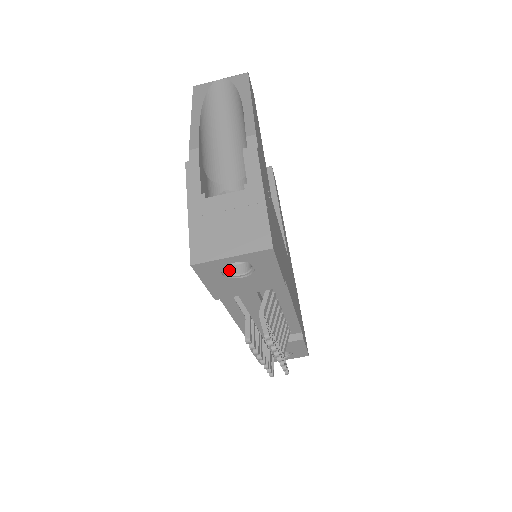
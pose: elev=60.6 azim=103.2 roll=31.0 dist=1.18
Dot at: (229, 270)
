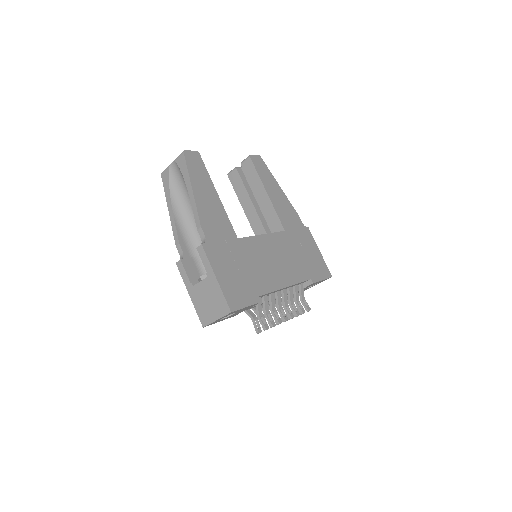
Dot at: occluded
